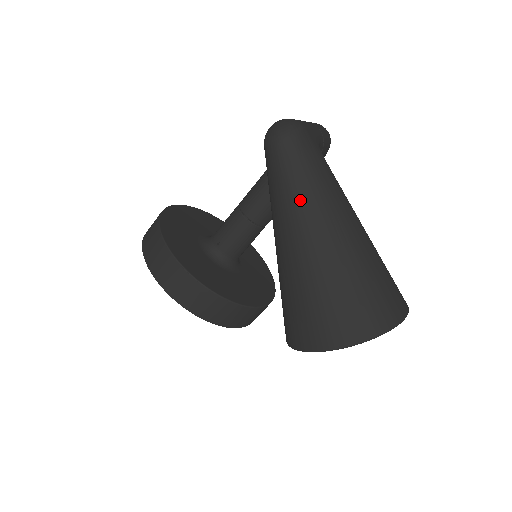
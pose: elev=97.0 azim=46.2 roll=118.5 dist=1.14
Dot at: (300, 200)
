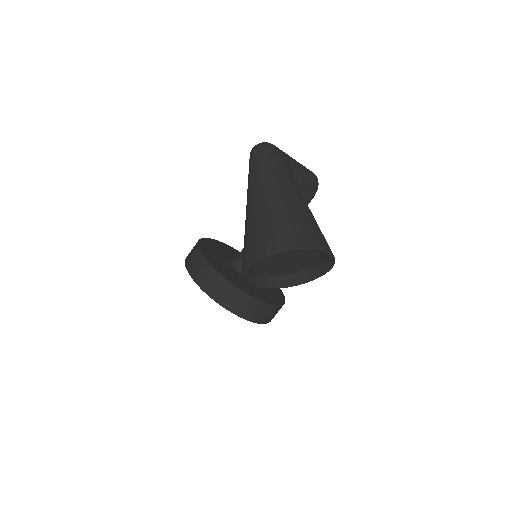
Dot at: (258, 176)
